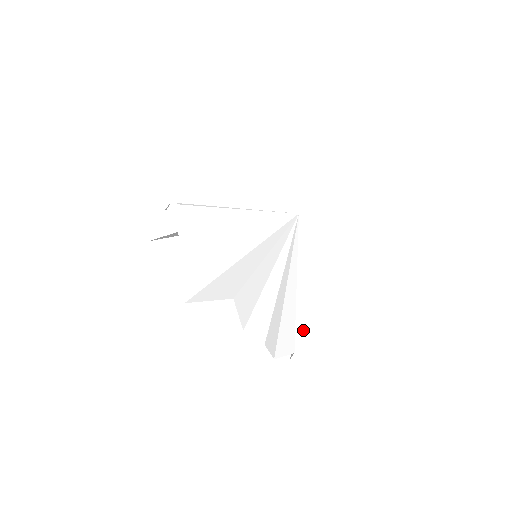
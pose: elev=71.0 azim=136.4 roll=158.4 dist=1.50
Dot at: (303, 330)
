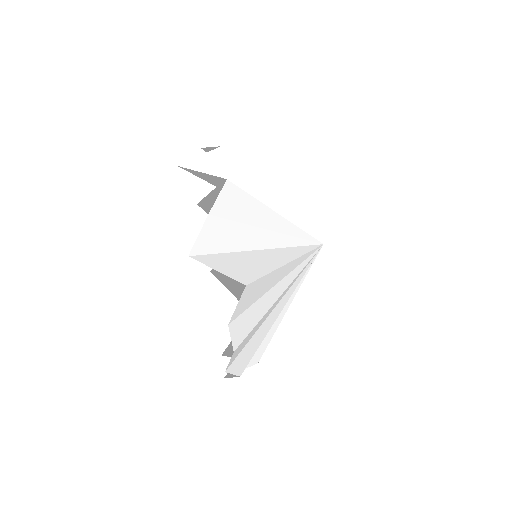
Dot at: occluded
